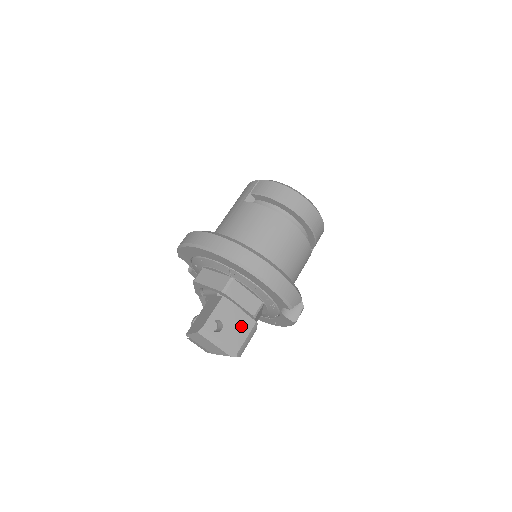
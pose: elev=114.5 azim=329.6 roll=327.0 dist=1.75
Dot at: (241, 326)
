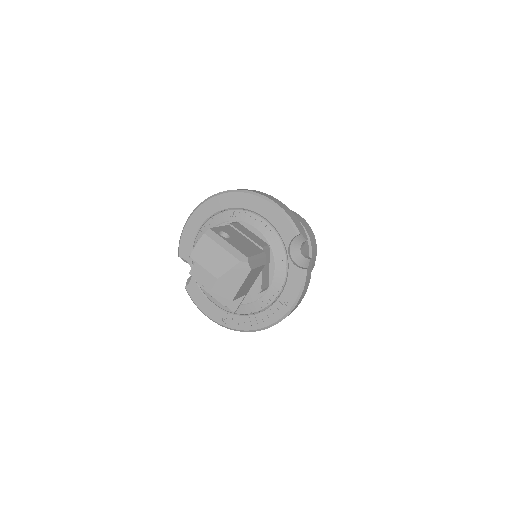
Dot at: (249, 246)
